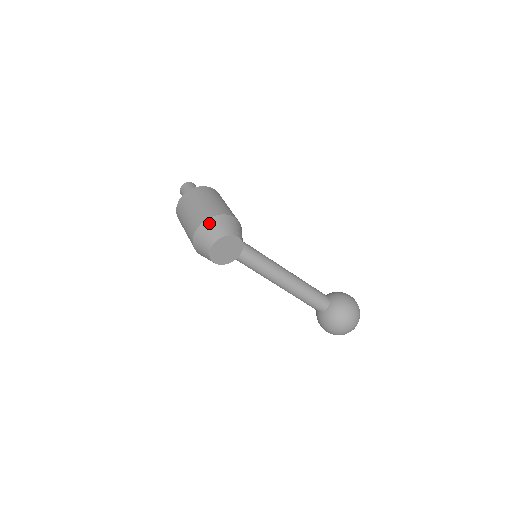
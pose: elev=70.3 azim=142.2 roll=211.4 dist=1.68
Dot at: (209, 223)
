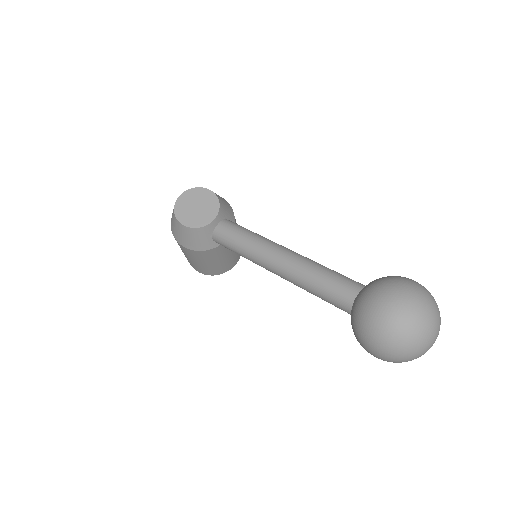
Dot at: occluded
